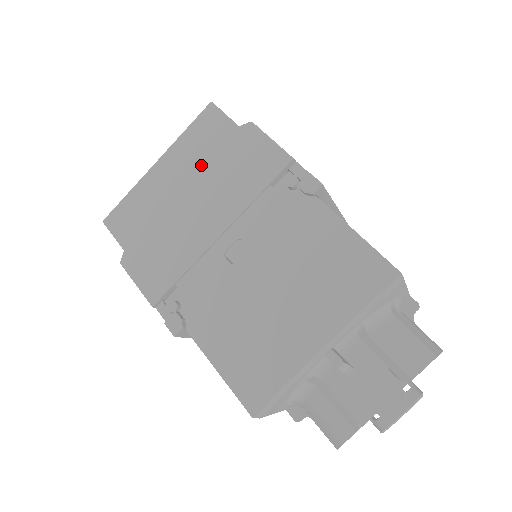
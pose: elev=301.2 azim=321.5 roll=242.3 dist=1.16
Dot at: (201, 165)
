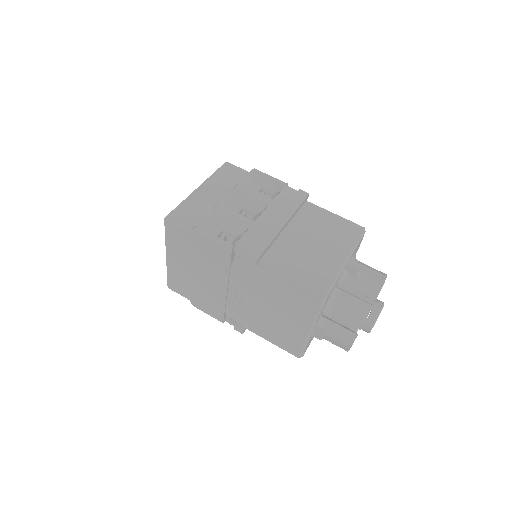
Dot at: (189, 256)
